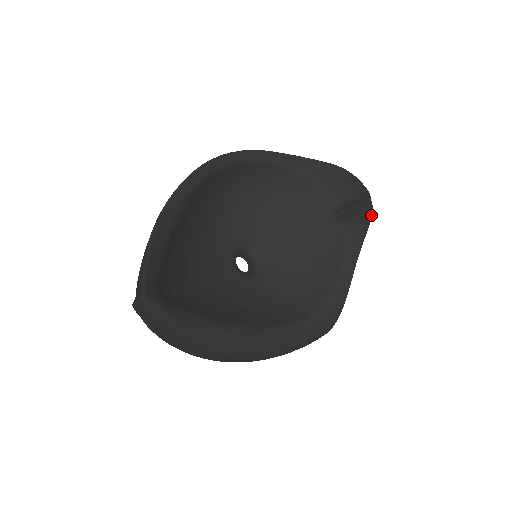
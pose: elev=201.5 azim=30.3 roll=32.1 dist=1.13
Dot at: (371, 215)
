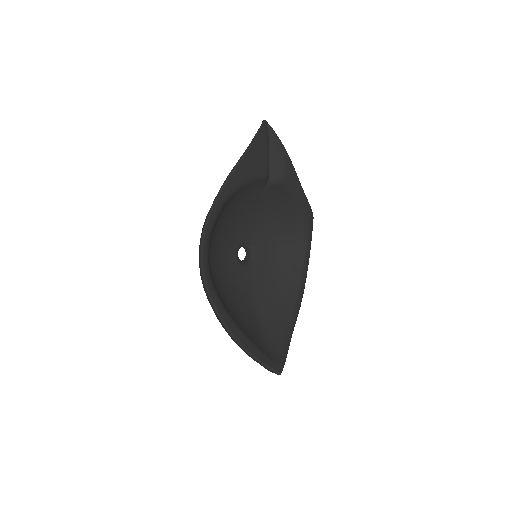
Dot at: (283, 146)
